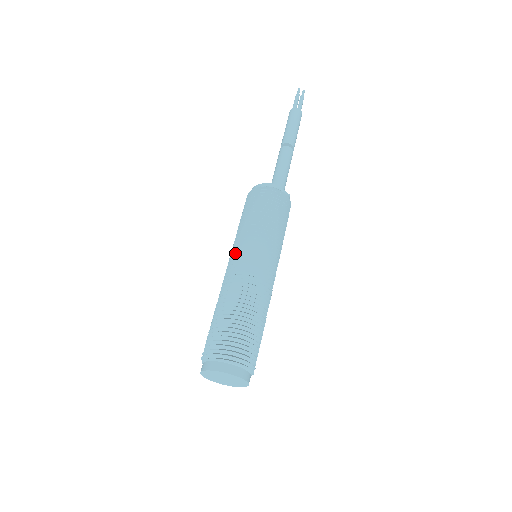
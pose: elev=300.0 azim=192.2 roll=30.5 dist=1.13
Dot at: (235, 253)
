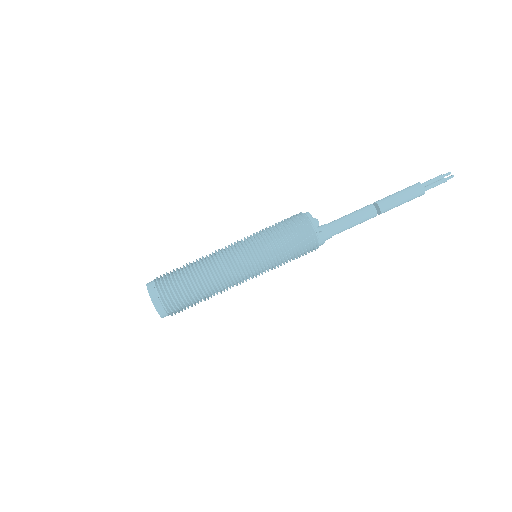
Dot at: occluded
